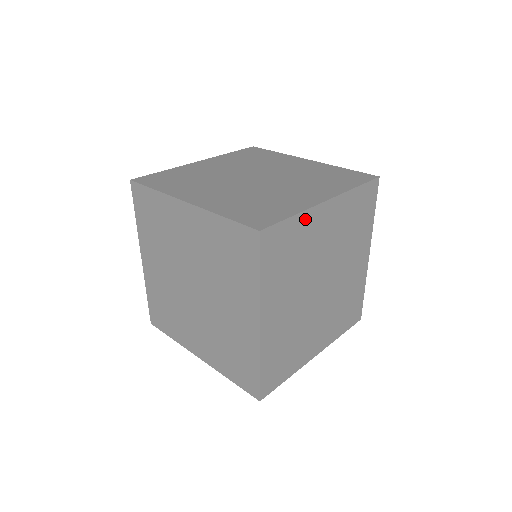
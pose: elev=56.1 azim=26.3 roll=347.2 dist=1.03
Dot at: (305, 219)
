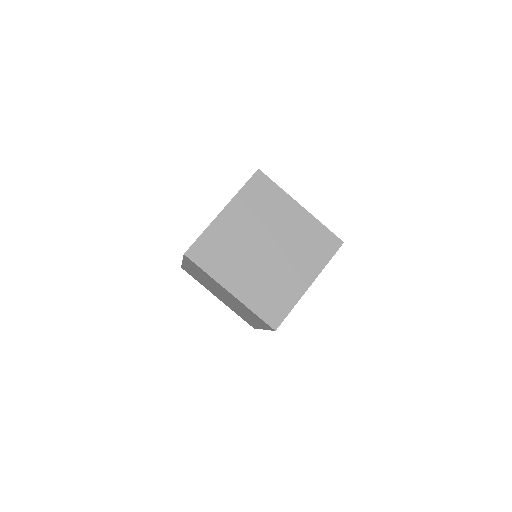
Dot at: (213, 229)
